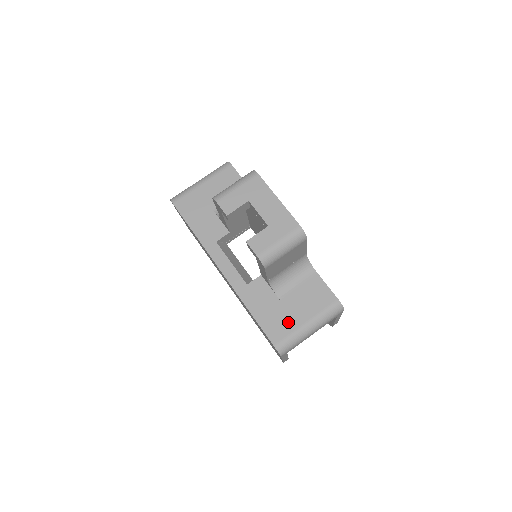
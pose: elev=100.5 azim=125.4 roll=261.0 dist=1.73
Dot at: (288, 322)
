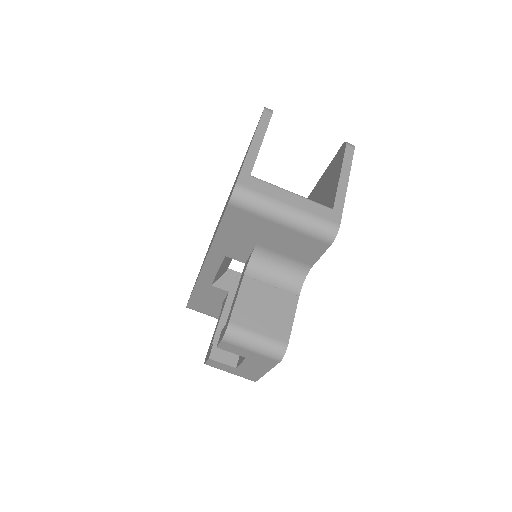
Dot at: (211, 311)
